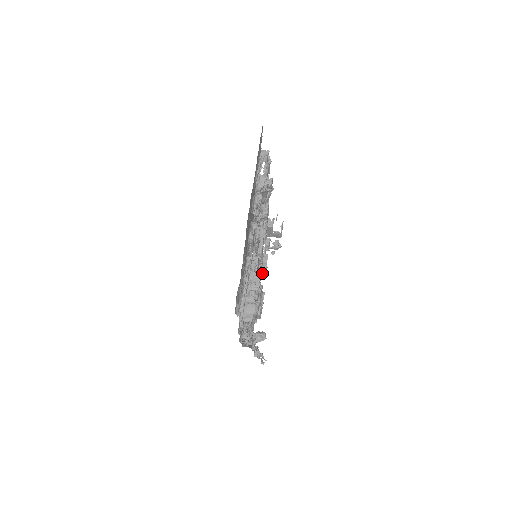
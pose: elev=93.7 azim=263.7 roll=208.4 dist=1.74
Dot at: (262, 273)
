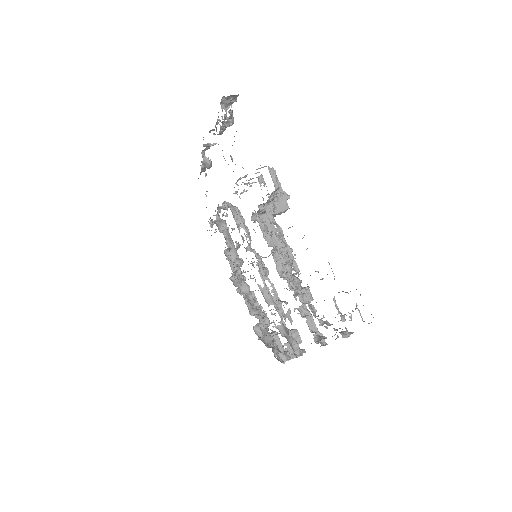
Dot at: occluded
